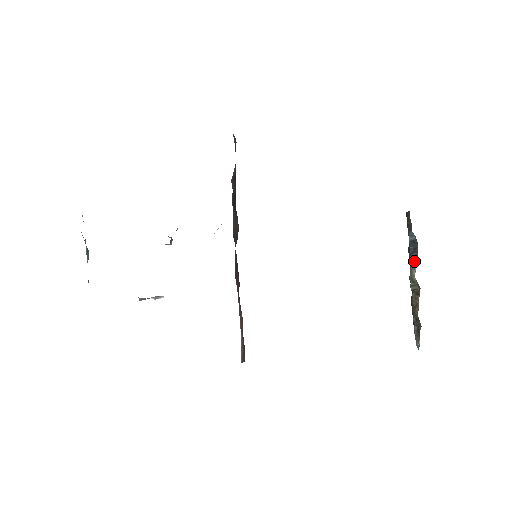
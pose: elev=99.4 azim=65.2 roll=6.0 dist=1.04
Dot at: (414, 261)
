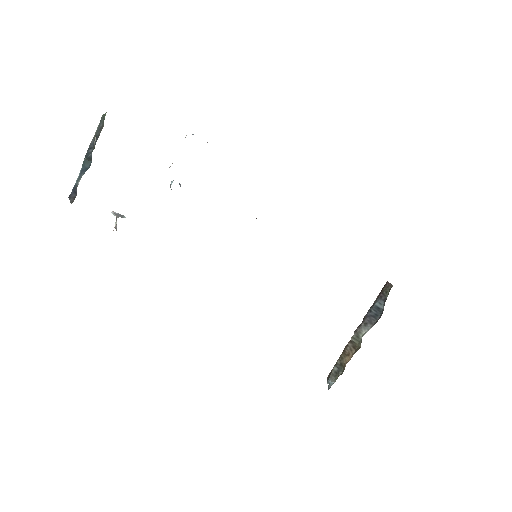
Dot at: (369, 323)
